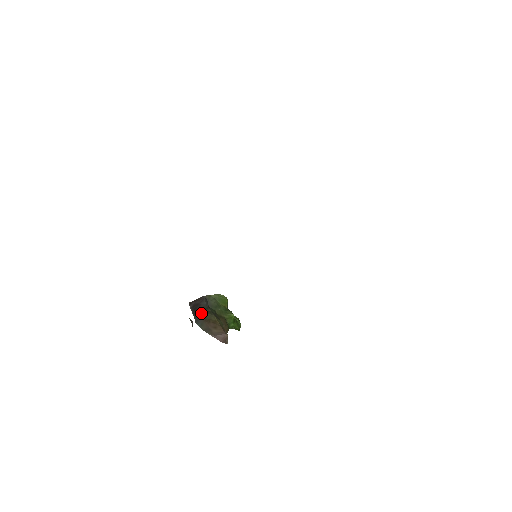
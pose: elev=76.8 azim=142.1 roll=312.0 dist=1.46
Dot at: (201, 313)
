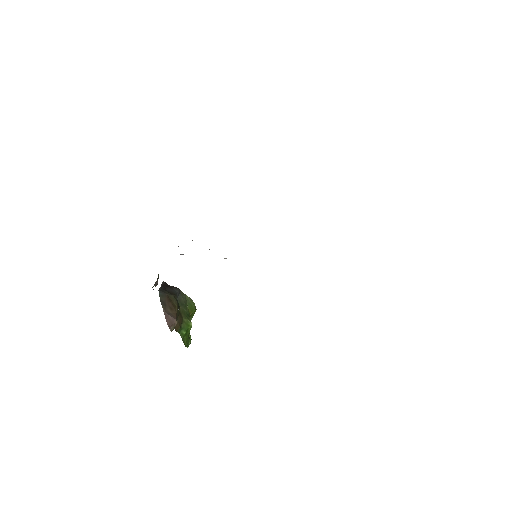
Dot at: (168, 292)
